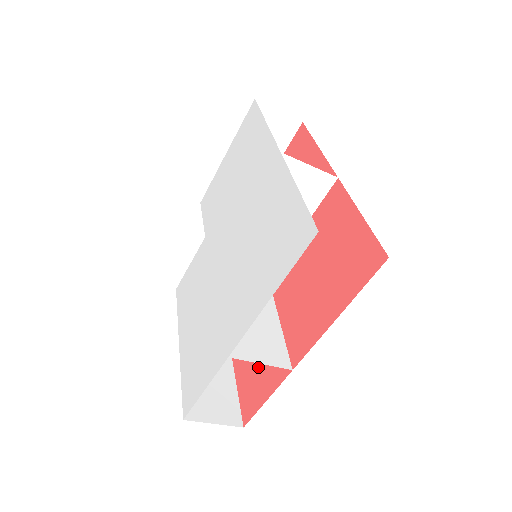
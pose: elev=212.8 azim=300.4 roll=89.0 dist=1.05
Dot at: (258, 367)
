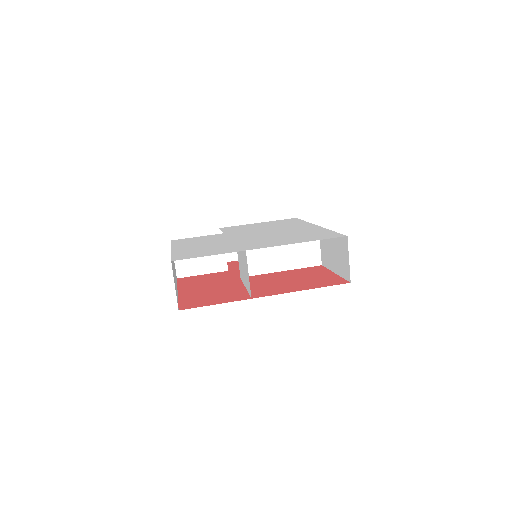
Dot at: (212, 296)
